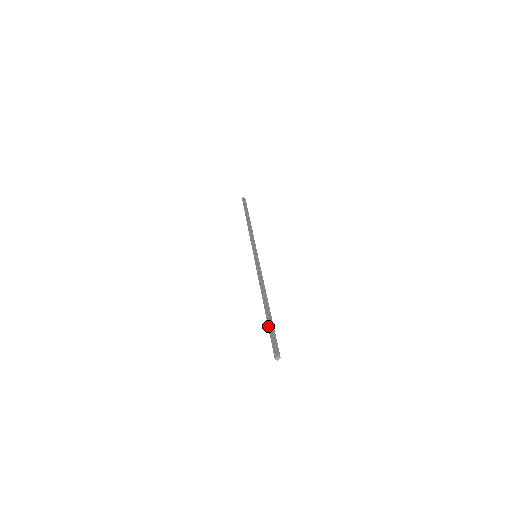
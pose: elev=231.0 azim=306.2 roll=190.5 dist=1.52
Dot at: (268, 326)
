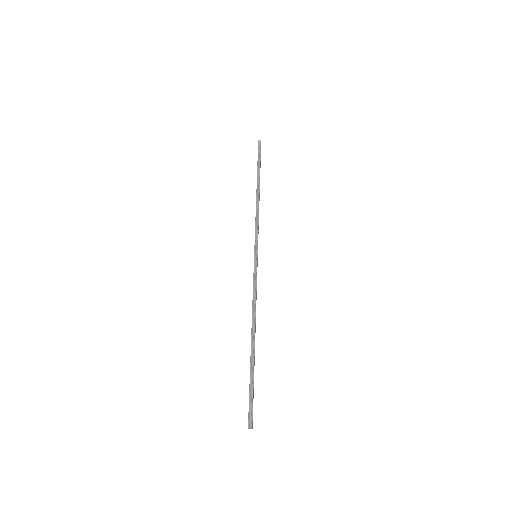
Dot at: occluded
